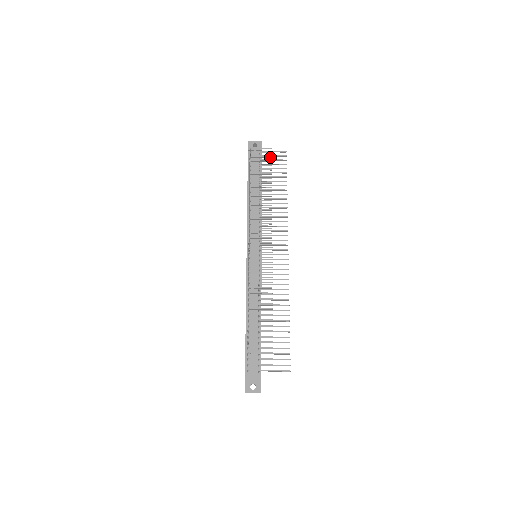
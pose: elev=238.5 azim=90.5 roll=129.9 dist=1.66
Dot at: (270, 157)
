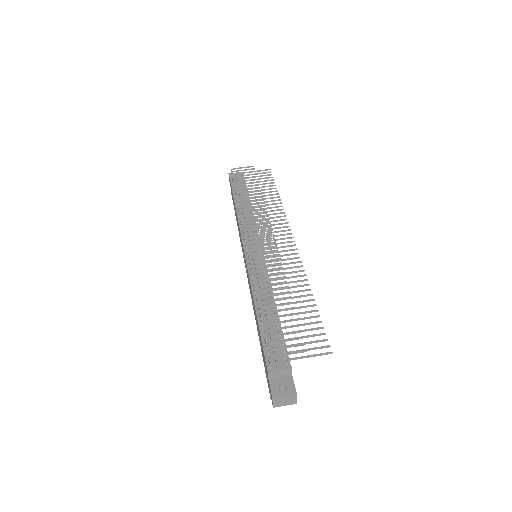
Dot at: occluded
